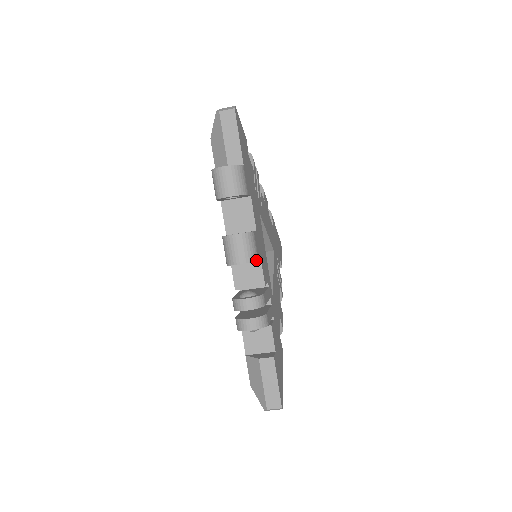
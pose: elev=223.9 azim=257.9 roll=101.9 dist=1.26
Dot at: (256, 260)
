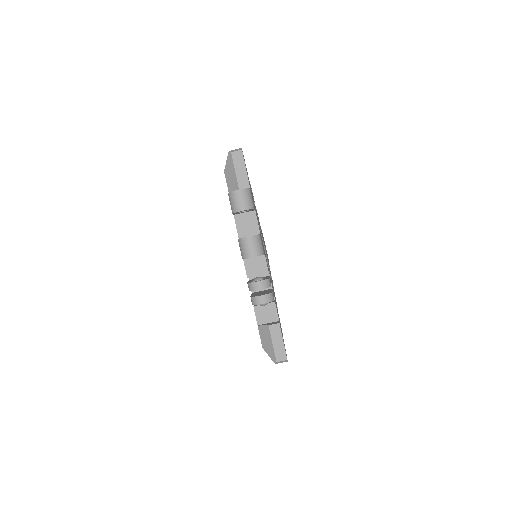
Dot at: (263, 254)
